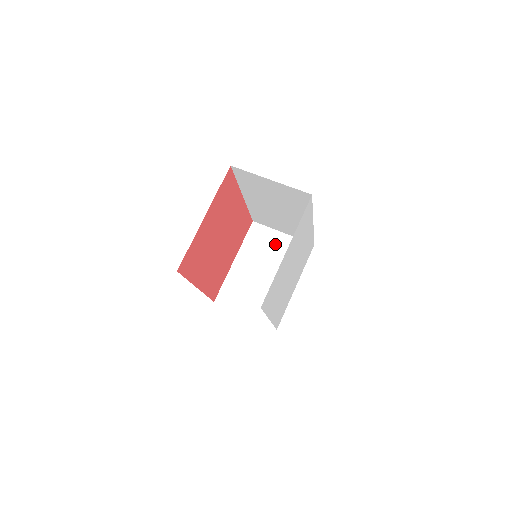
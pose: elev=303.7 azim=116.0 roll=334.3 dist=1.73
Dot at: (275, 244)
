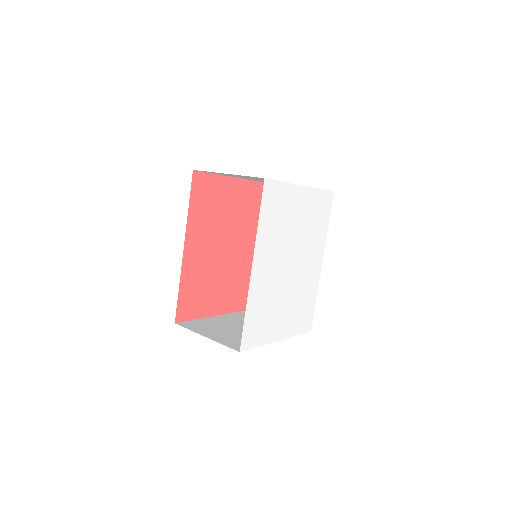
Dot at: occluded
